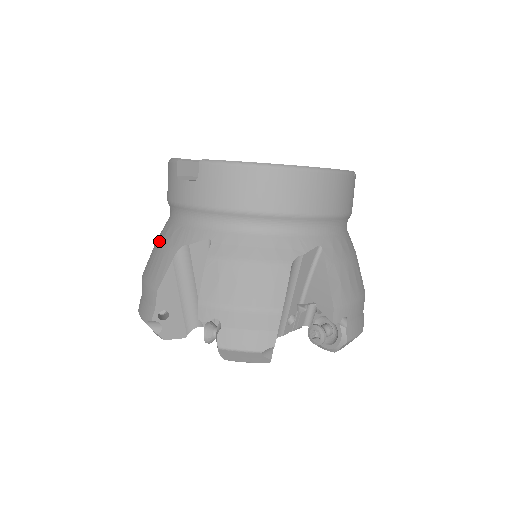
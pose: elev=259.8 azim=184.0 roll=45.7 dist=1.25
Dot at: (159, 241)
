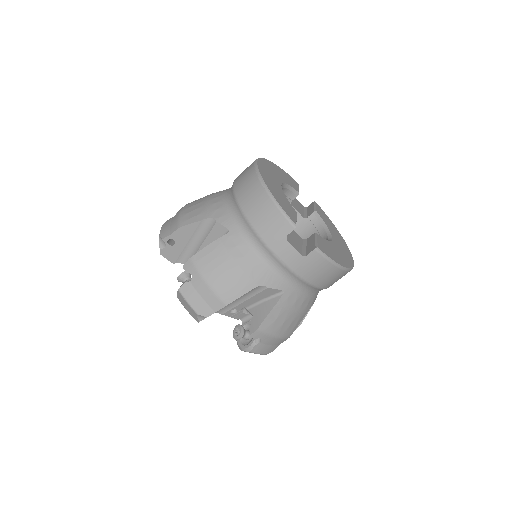
Dot at: (233, 258)
